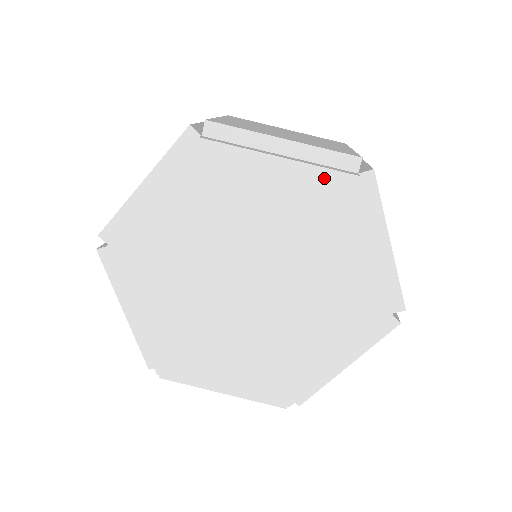
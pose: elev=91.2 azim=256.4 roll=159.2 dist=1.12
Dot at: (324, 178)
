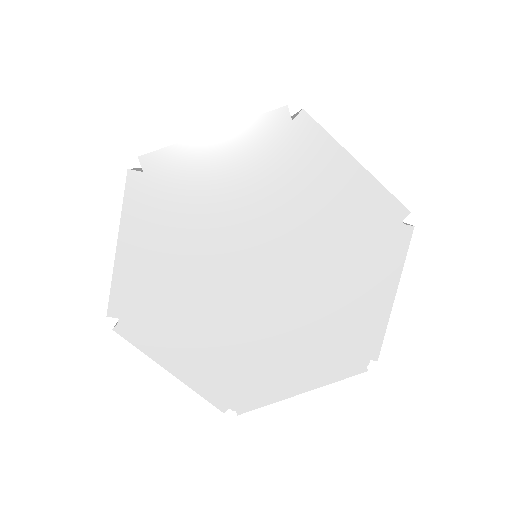
Dot at: (266, 140)
